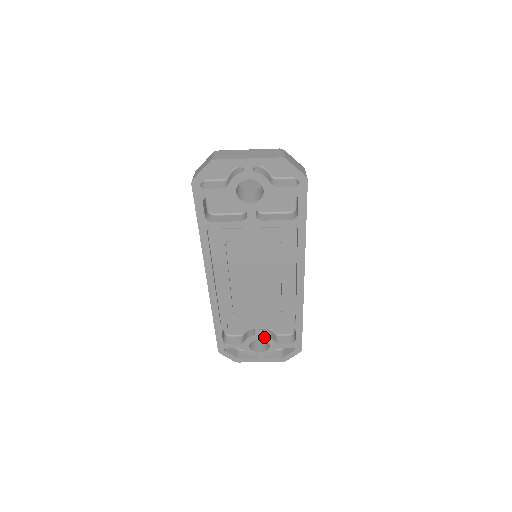
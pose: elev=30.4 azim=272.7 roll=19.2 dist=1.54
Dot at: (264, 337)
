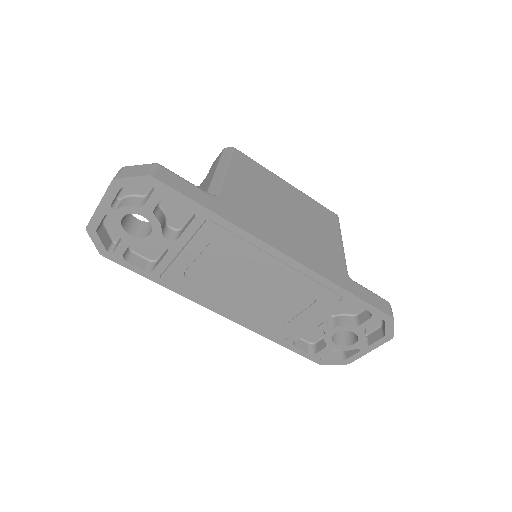
Dot at: (336, 328)
